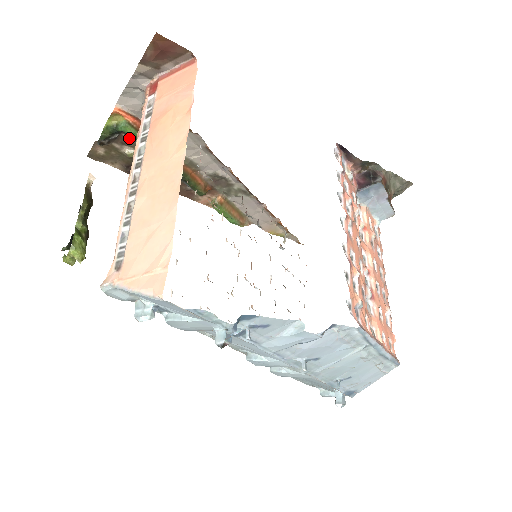
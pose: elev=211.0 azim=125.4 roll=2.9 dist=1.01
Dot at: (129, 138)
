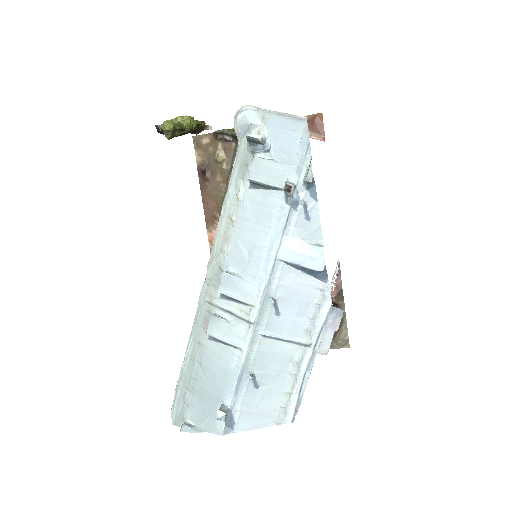
Dot at: (233, 149)
